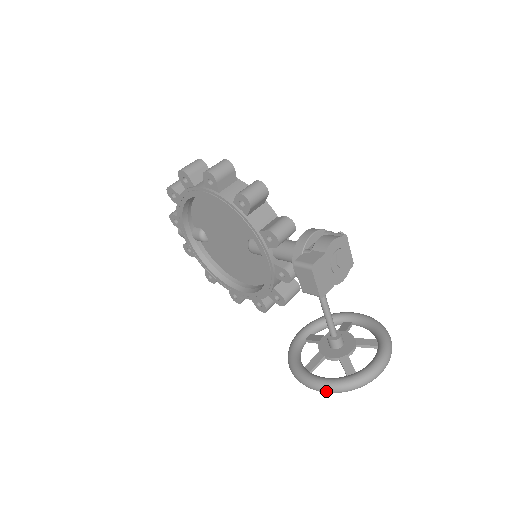
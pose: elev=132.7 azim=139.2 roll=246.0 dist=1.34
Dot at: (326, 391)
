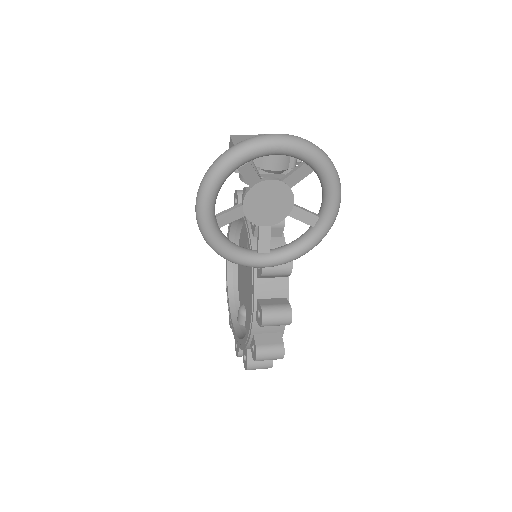
Dot at: (202, 180)
